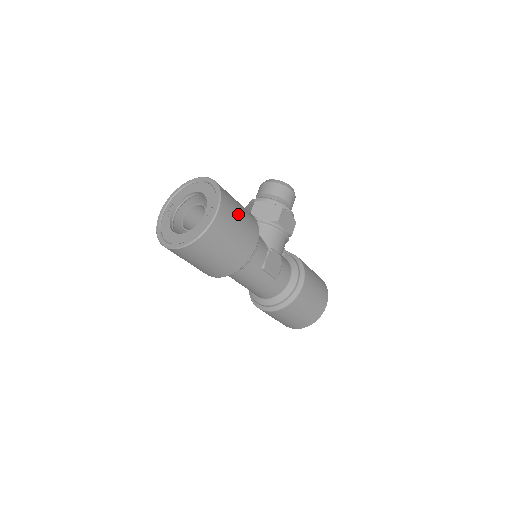
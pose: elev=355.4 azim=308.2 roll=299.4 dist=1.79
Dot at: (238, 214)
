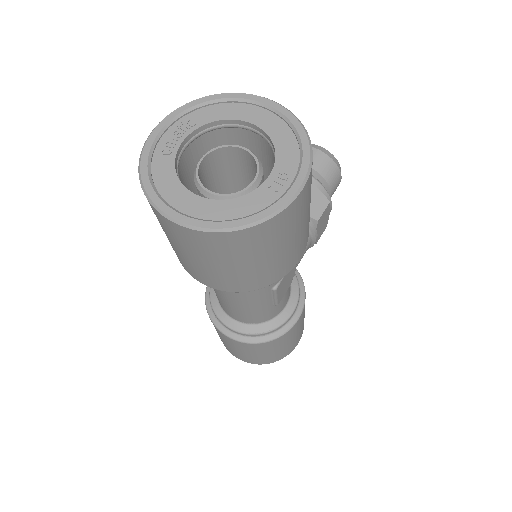
Dot at: (310, 201)
